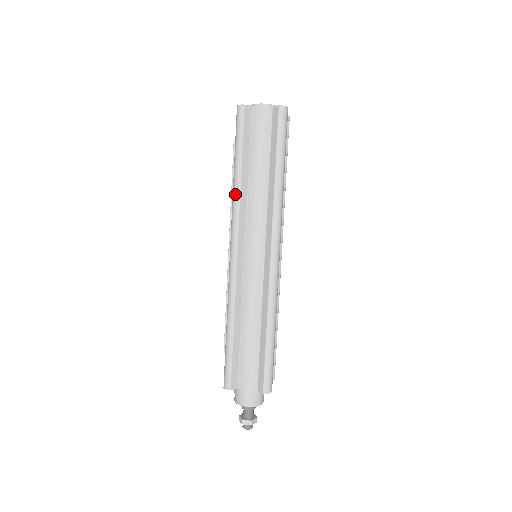
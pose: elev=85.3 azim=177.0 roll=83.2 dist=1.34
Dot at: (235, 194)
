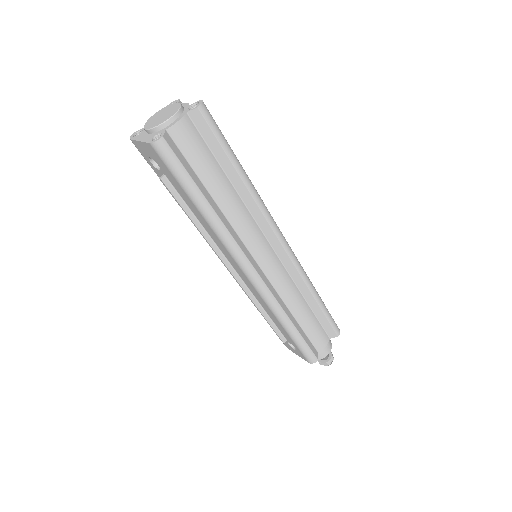
Dot at: (220, 230)
